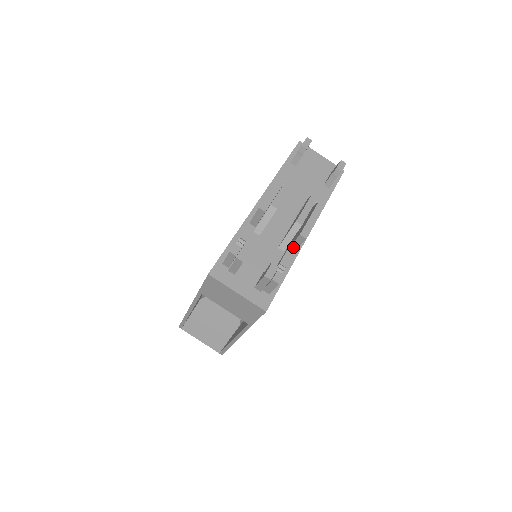
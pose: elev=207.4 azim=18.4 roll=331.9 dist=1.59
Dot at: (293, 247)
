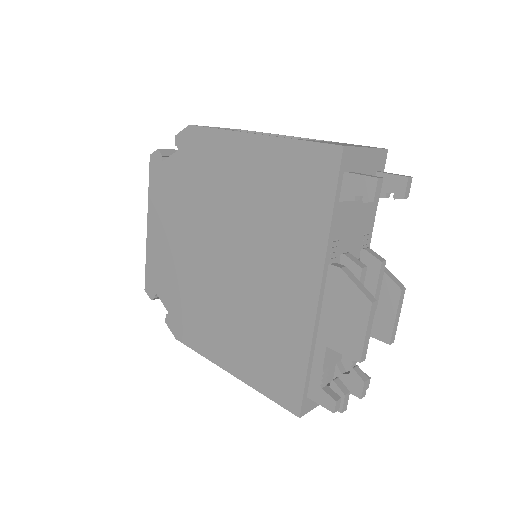
Dot at: occluded
